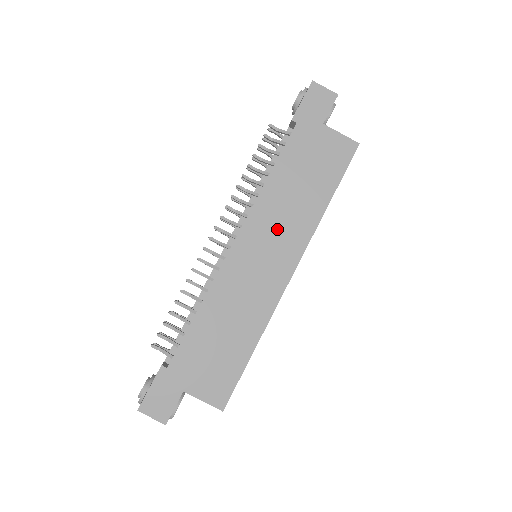
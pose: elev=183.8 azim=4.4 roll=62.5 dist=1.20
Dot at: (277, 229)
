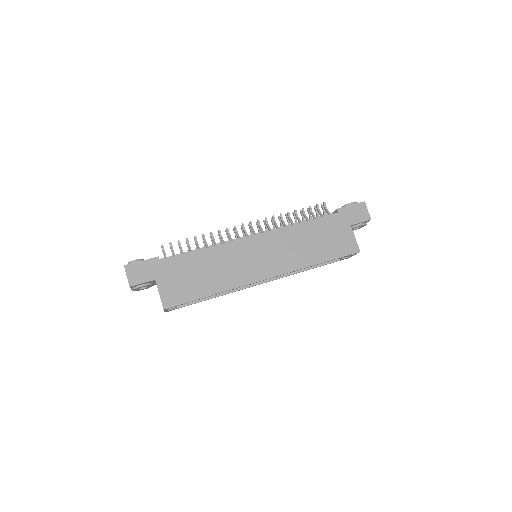
Dot at: (280, 250)
